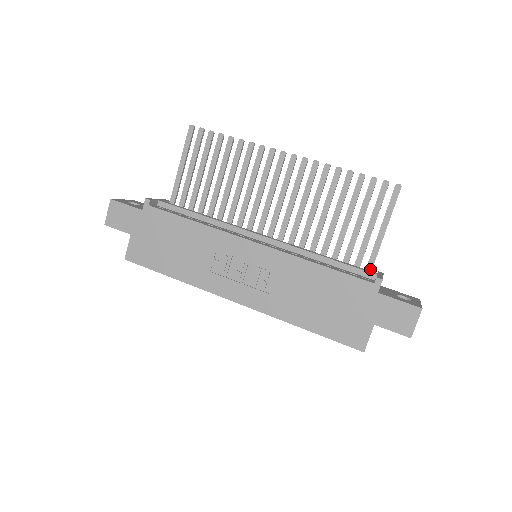
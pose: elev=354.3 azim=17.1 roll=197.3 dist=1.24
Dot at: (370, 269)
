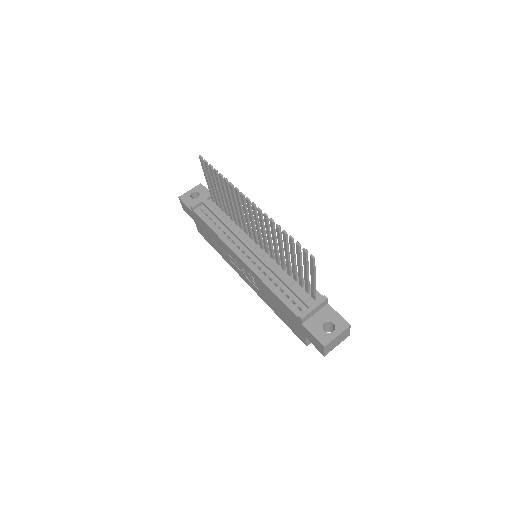
Dot at: (313, 296)
